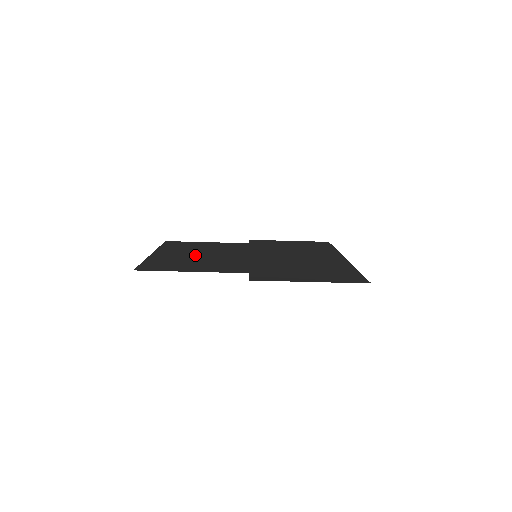
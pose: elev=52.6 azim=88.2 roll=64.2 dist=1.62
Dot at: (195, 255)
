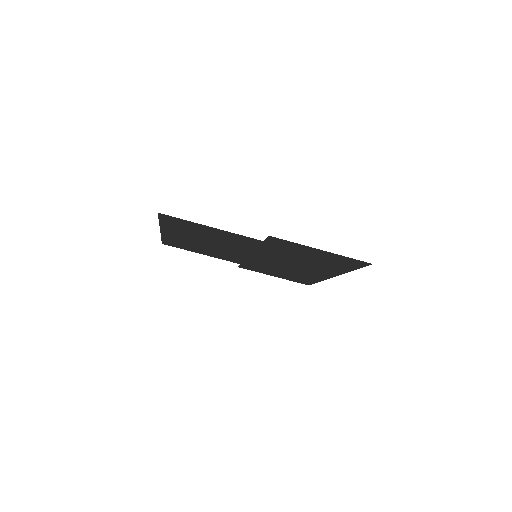
Dot at: (201, 240)
